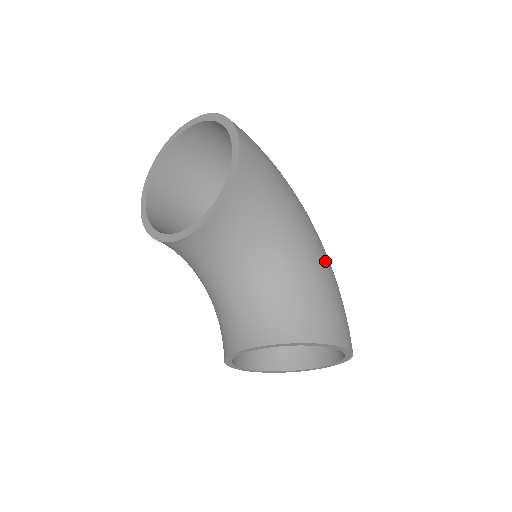
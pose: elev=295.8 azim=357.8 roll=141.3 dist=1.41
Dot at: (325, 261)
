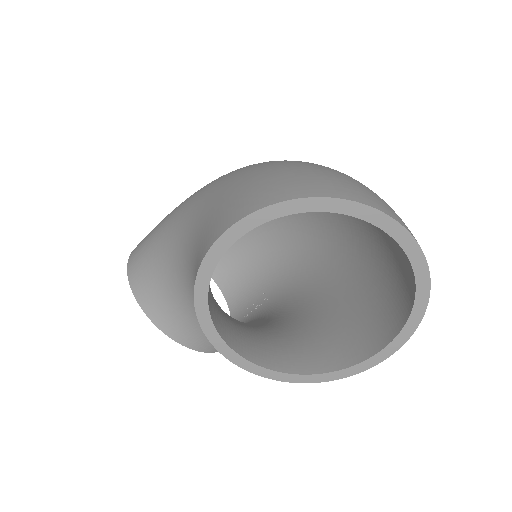
Dot at: occluded
